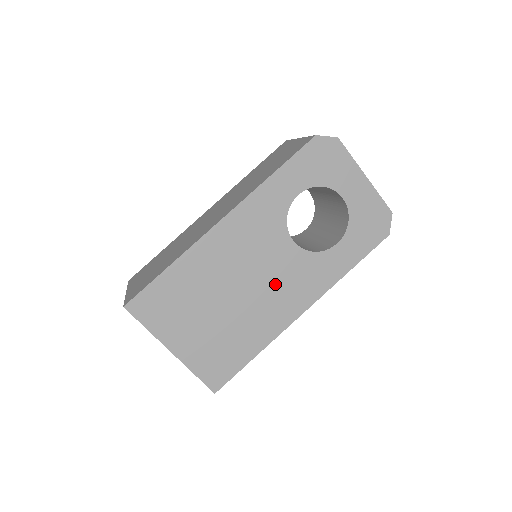
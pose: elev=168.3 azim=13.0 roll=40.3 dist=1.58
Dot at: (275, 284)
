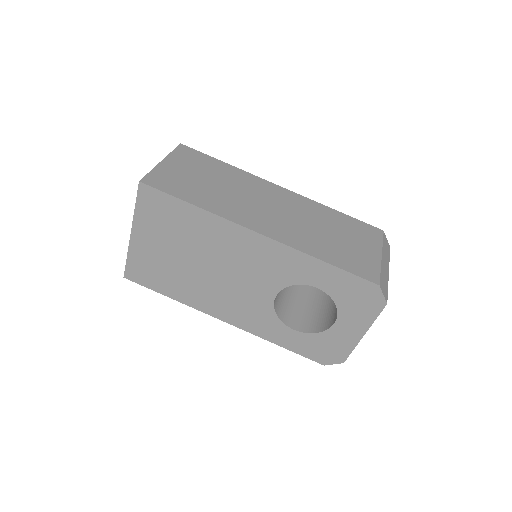
Dot at: (233, 294)
